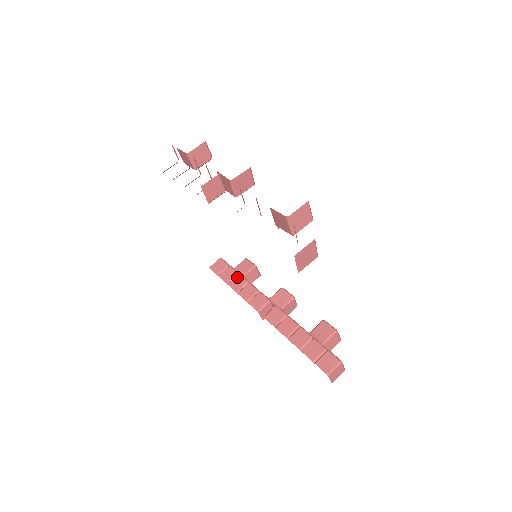
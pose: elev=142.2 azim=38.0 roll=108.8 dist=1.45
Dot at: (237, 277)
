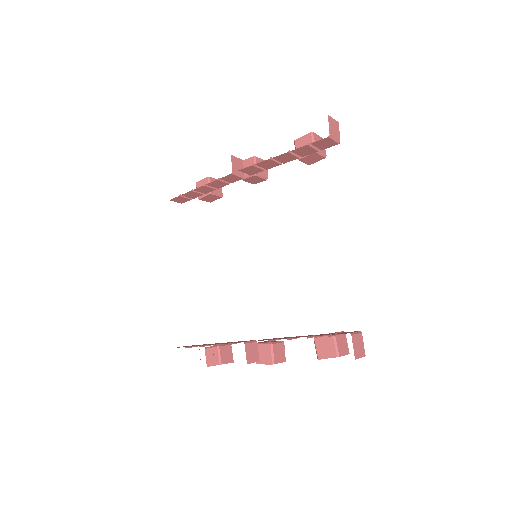
Dot at: occluded
